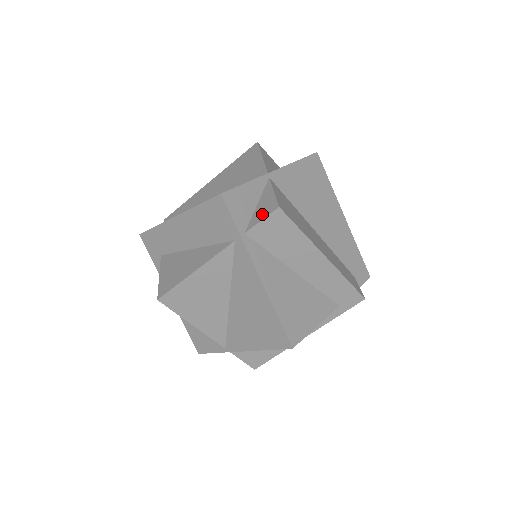
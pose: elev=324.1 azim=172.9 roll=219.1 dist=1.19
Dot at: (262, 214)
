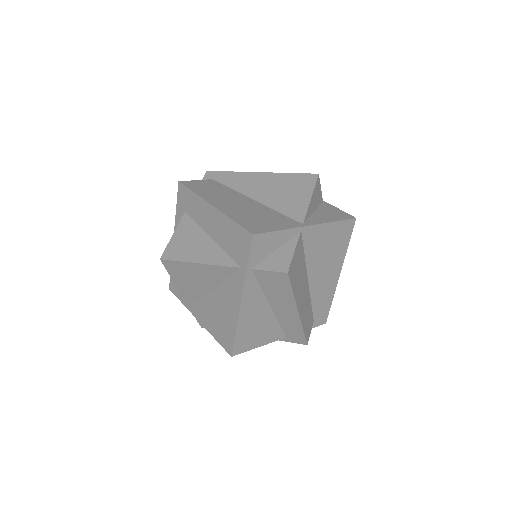
Dot at: (273, 265)
